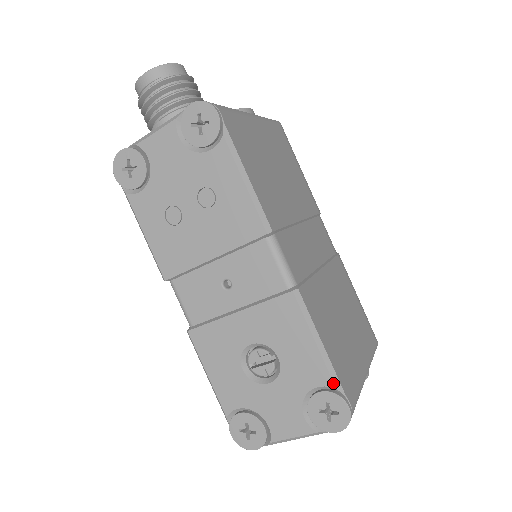
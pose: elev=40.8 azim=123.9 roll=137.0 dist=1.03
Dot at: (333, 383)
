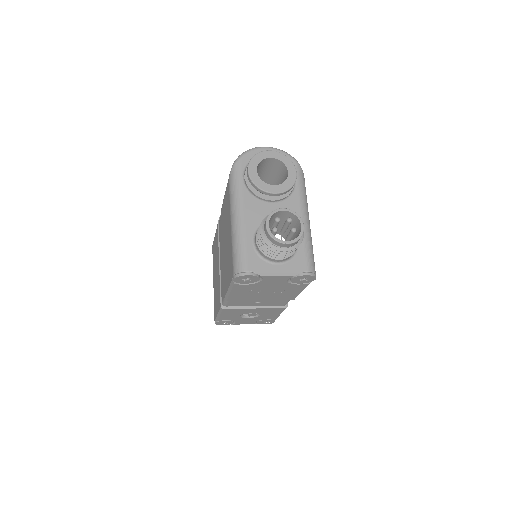
Dot at: occluded
